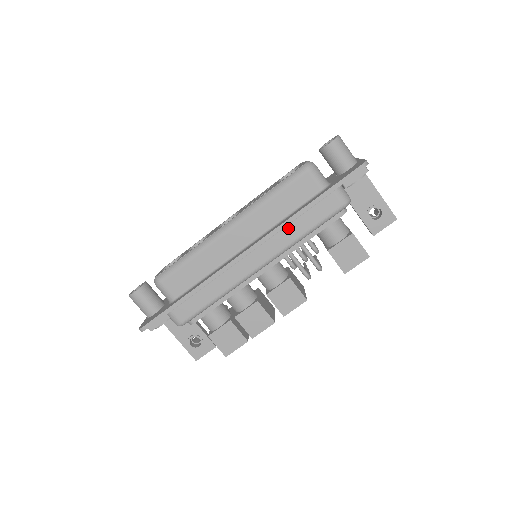
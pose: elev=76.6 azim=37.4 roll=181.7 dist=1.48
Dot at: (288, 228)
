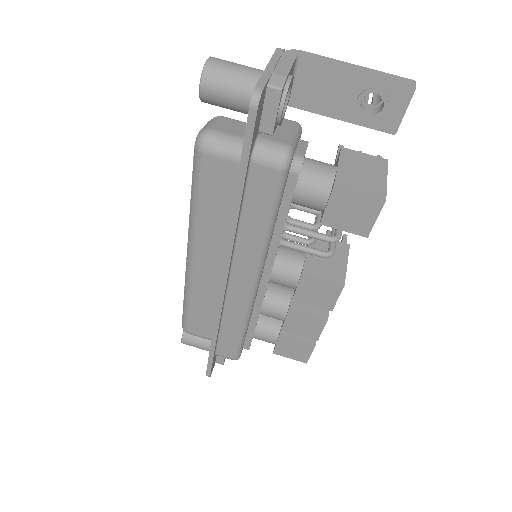
Dot at: (242, 236)
